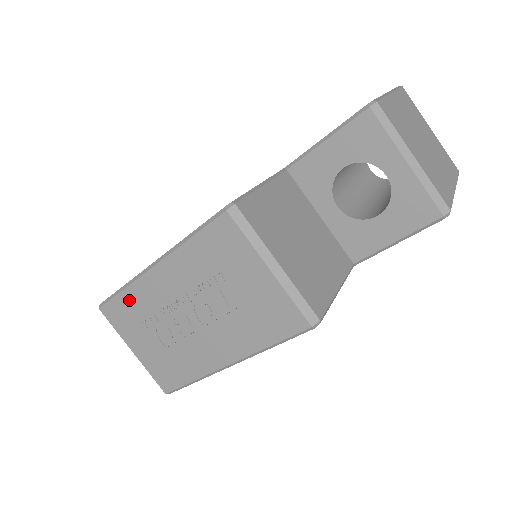
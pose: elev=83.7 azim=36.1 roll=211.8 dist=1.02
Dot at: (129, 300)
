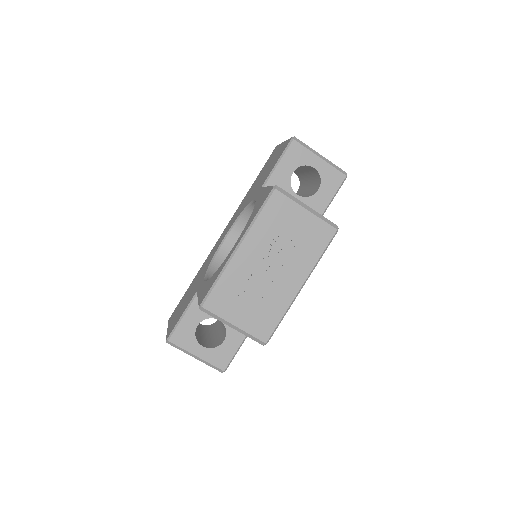
Dot at: (225, 284)
